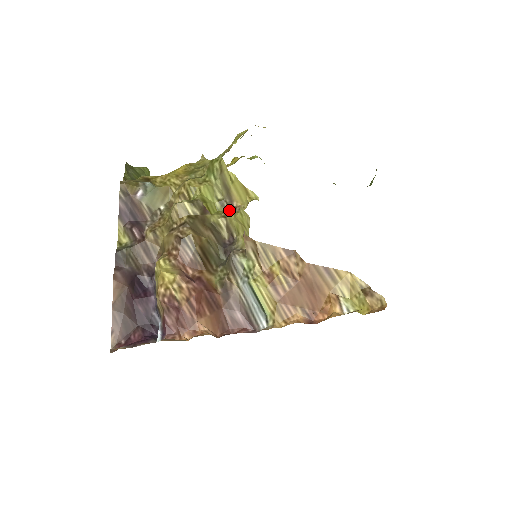
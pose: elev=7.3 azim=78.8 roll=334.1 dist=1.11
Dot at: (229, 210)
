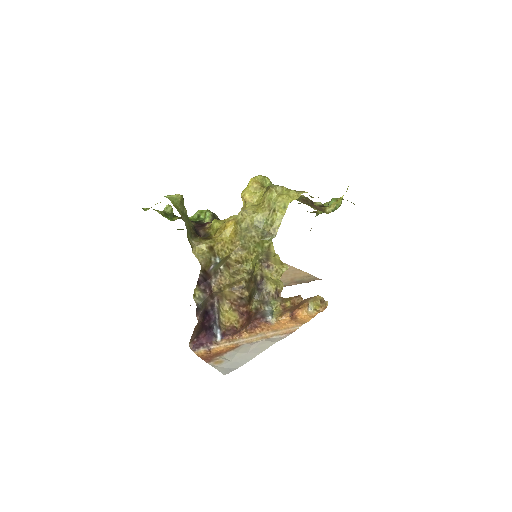
Dot at: (265, 267)
